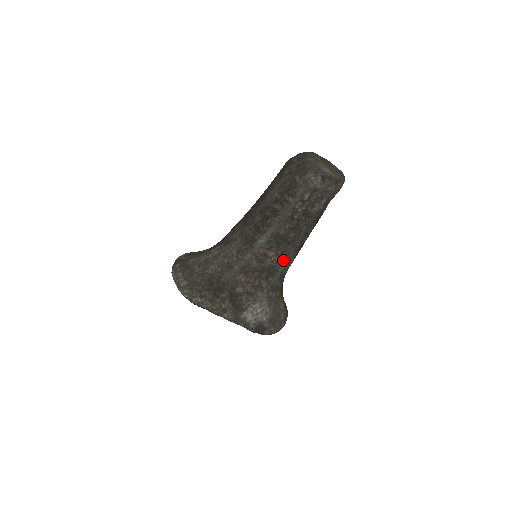
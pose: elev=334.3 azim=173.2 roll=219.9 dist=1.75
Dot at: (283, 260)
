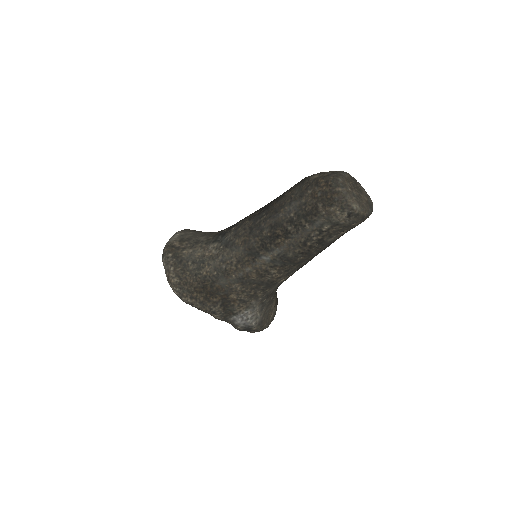
Dot at: (285, 276)
